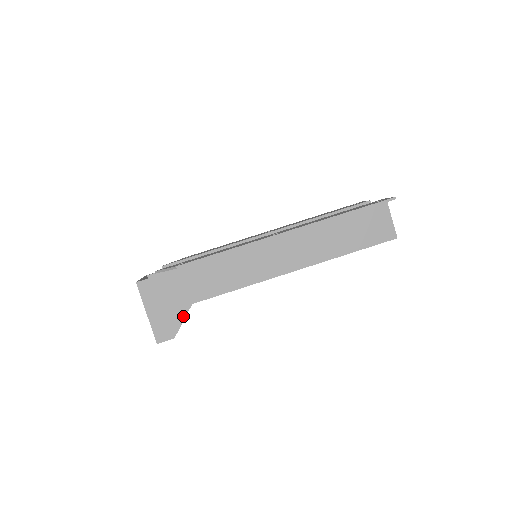
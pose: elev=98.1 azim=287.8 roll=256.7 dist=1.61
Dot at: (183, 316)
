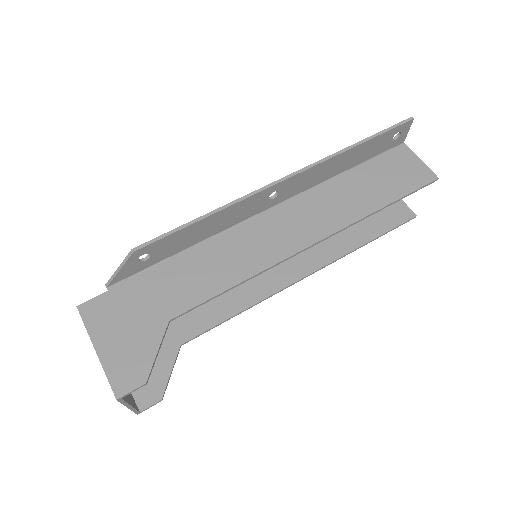
Dot at: (157, 342)
